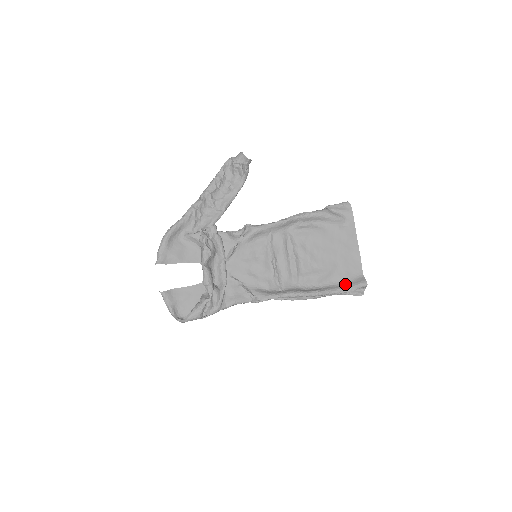
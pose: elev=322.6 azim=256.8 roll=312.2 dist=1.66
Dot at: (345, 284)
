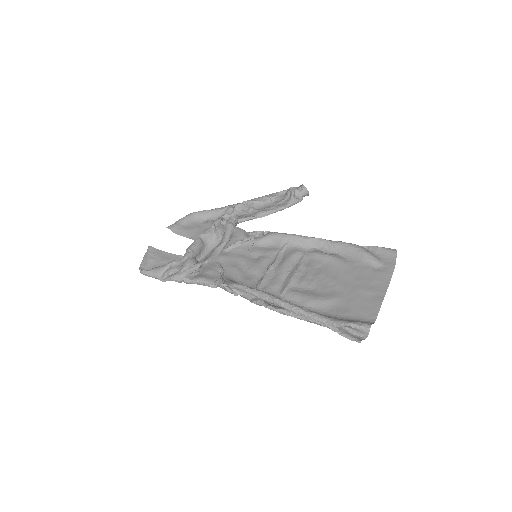
Dot at: (340, 318)
